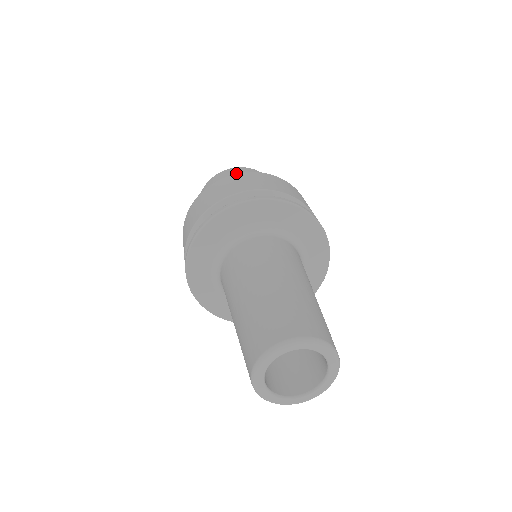
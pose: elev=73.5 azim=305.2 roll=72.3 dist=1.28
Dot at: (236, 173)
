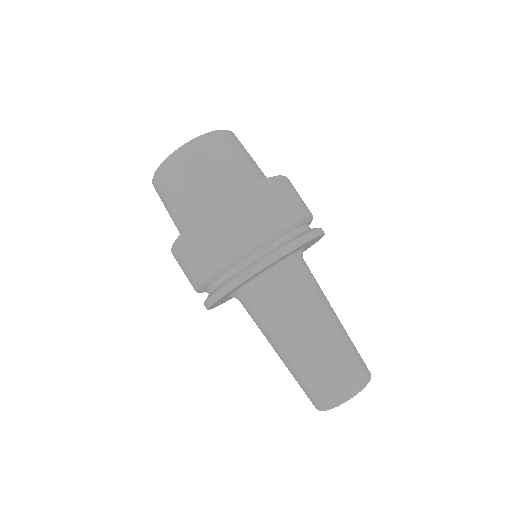
Dot at: (199, 162)
